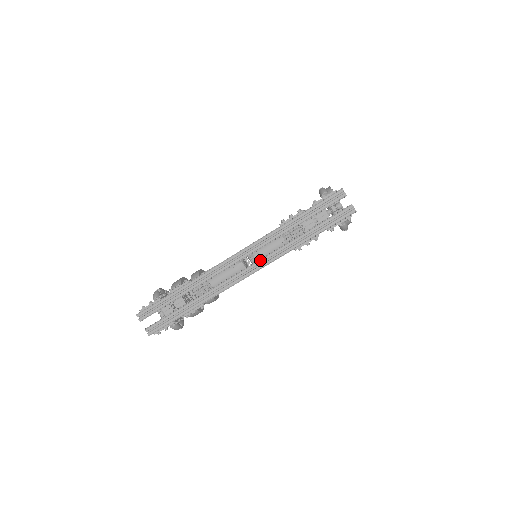
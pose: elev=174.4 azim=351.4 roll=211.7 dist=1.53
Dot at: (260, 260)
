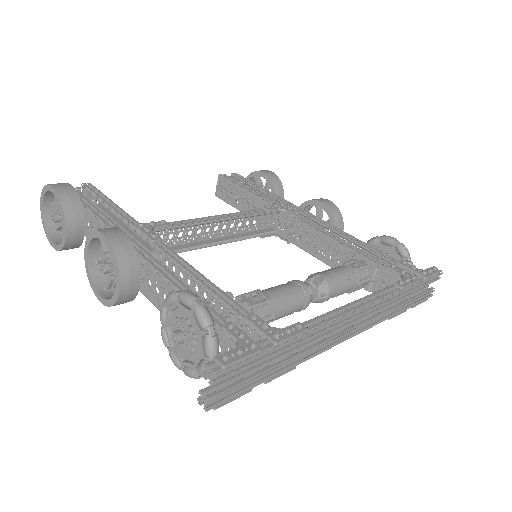
Dot at: (369, 322)
